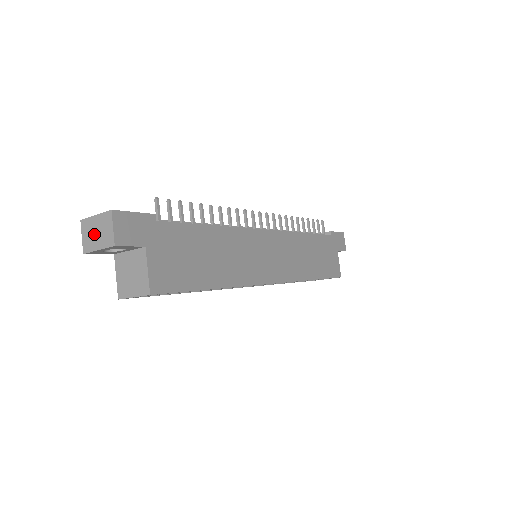
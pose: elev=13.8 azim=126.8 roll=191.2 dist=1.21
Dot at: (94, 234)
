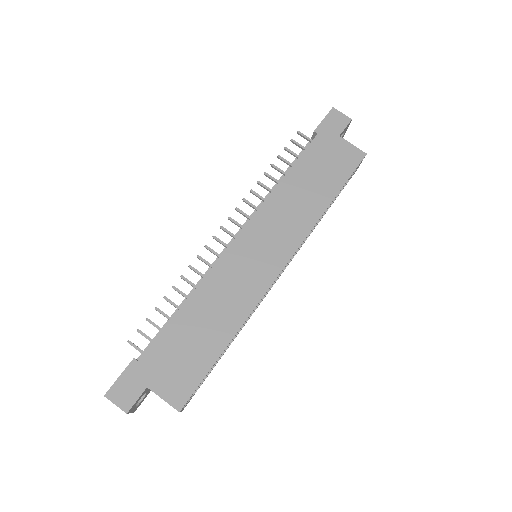
Dot at: occluded
